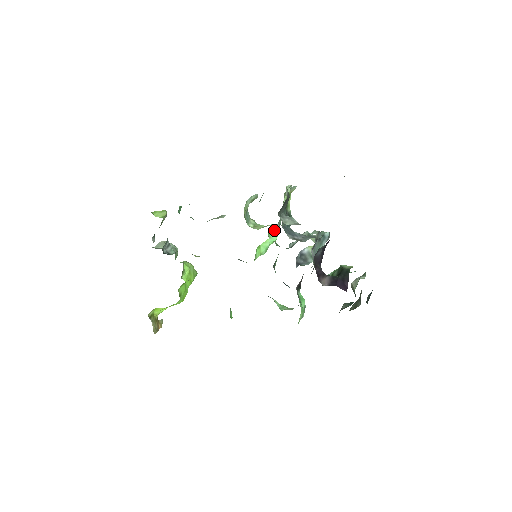
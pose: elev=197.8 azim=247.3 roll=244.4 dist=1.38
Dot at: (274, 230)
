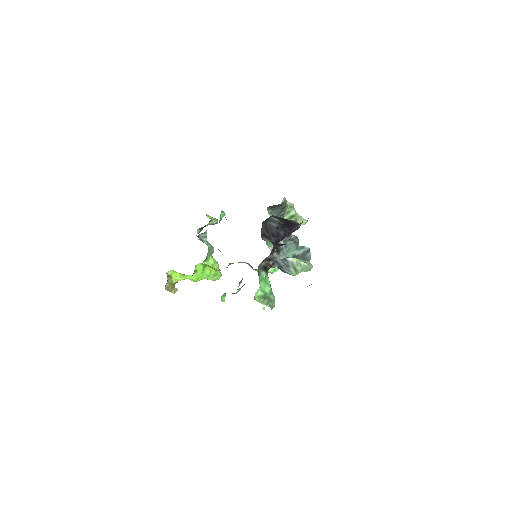
Dot at: occluded
